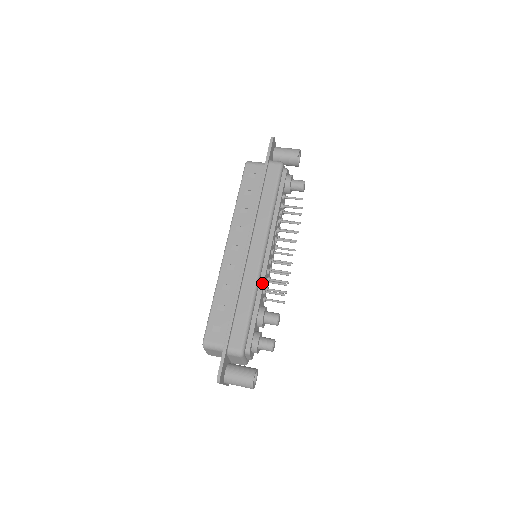
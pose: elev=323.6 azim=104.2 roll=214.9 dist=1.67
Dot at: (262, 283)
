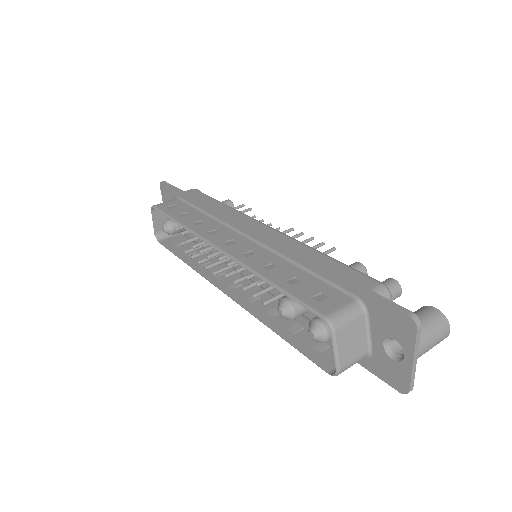
Dot at: occluded
